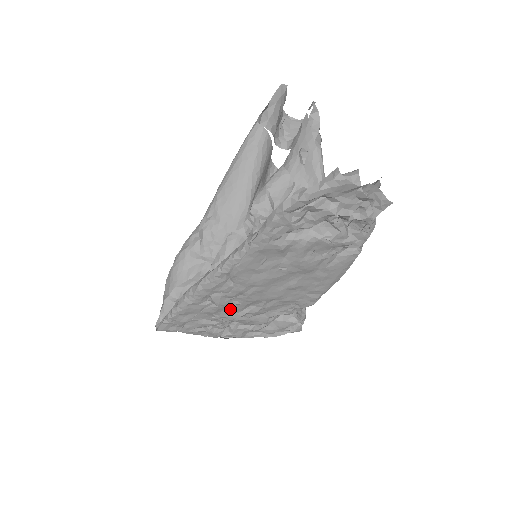
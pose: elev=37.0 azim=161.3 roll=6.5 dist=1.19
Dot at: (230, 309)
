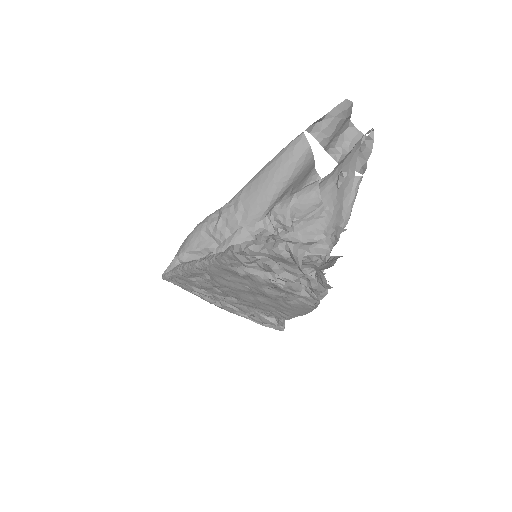
Dot at: (215, 291)
